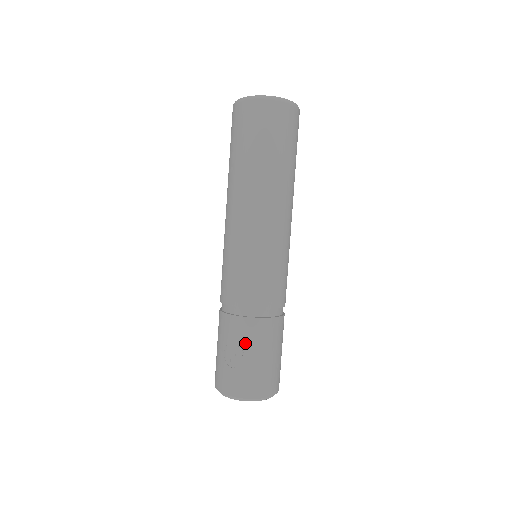
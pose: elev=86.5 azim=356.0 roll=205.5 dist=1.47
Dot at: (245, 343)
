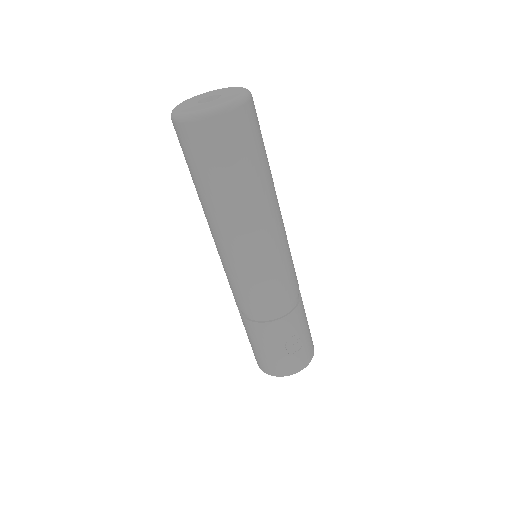
Dot at: (299, 328)
